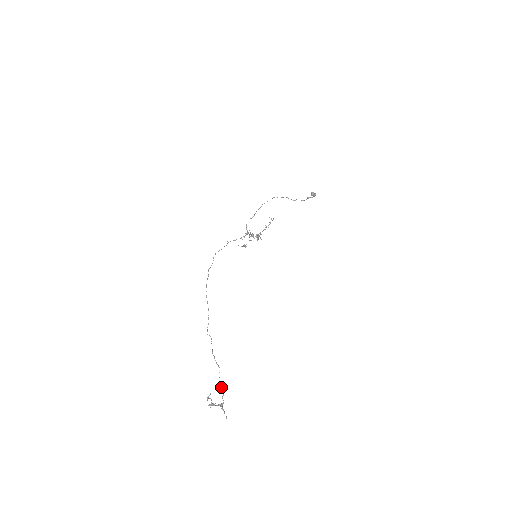
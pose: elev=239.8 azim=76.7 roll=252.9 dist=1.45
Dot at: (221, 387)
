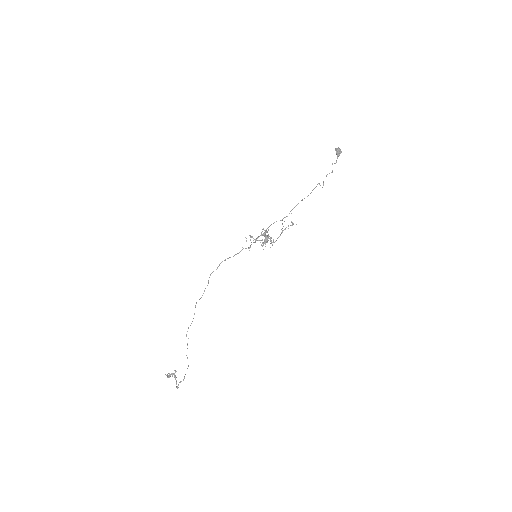
Dot at: (184, 378)
